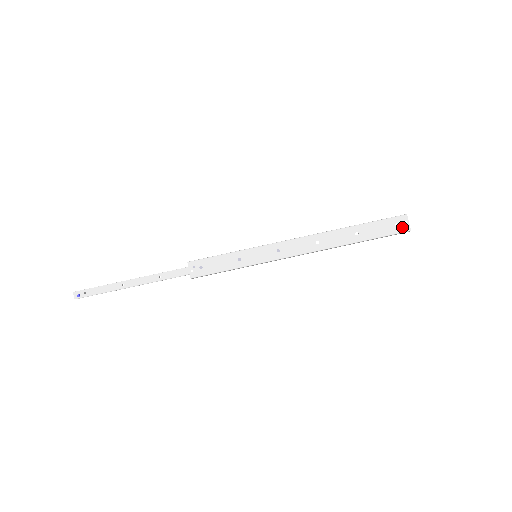
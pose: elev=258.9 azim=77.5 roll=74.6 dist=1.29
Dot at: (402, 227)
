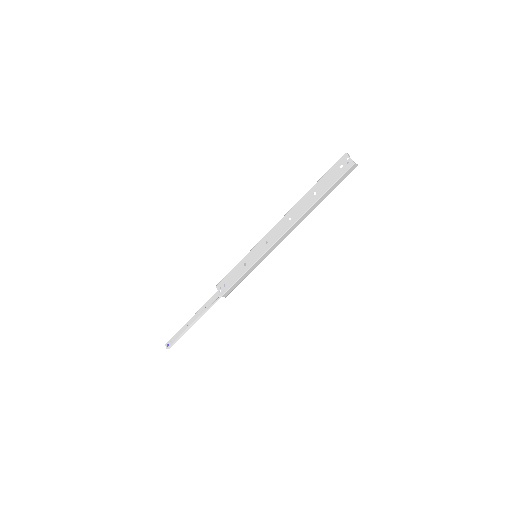
Dot at: (346, 165)
